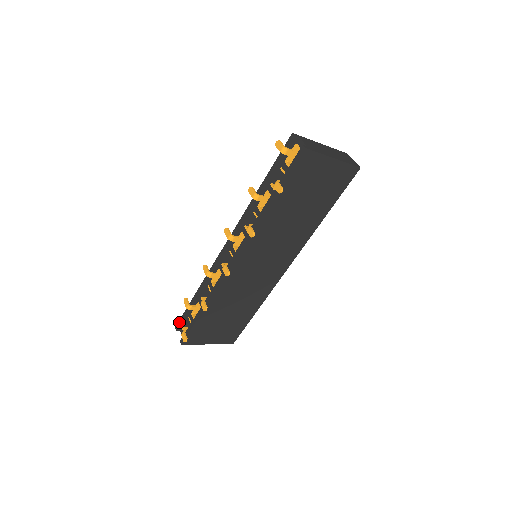
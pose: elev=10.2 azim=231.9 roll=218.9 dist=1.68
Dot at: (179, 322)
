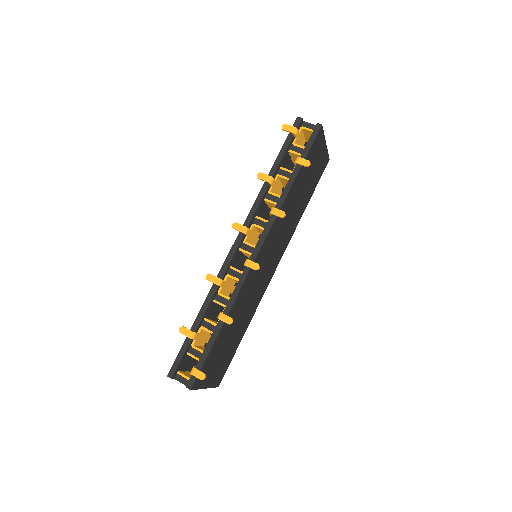
Dot at: (175, 365)
